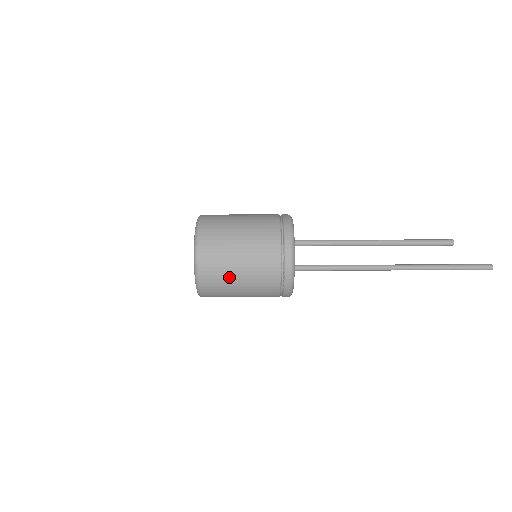
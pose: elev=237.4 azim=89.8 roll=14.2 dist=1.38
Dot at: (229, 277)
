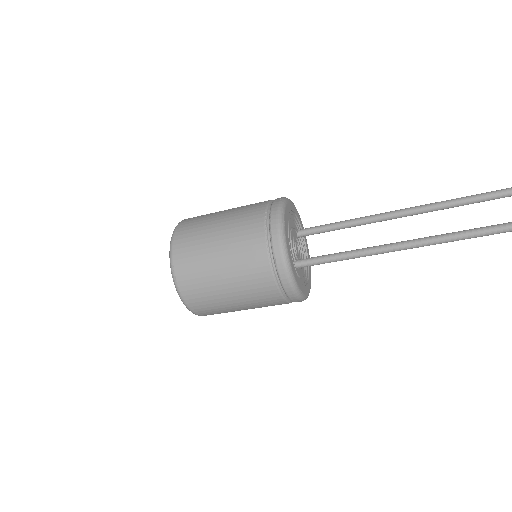
Dot at: occluded
